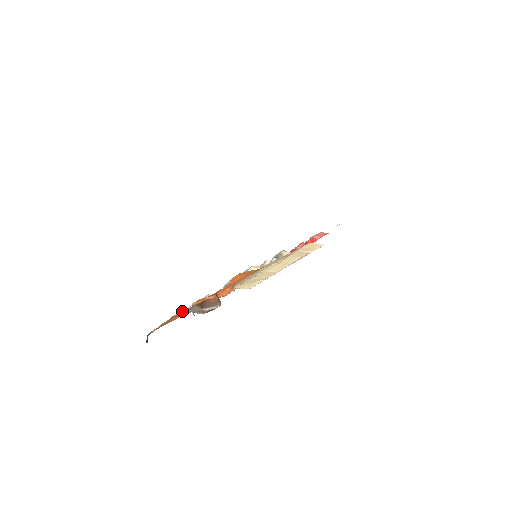
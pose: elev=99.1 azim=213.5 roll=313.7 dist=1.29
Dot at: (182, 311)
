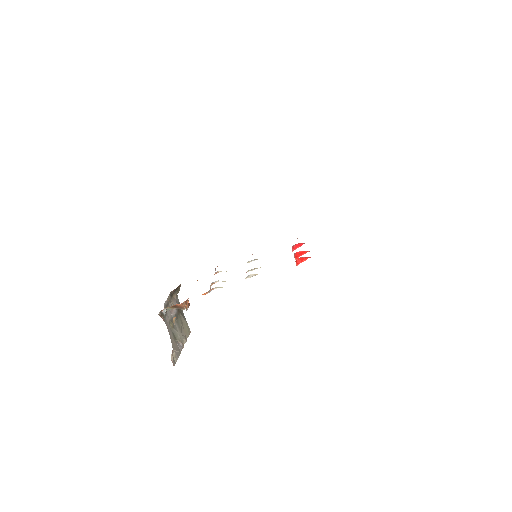
Dot at: occluded
